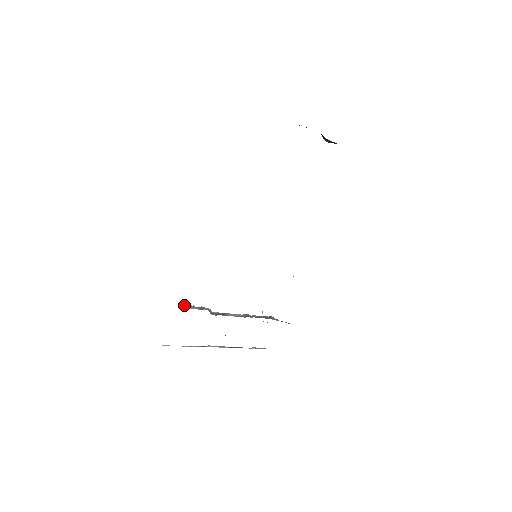
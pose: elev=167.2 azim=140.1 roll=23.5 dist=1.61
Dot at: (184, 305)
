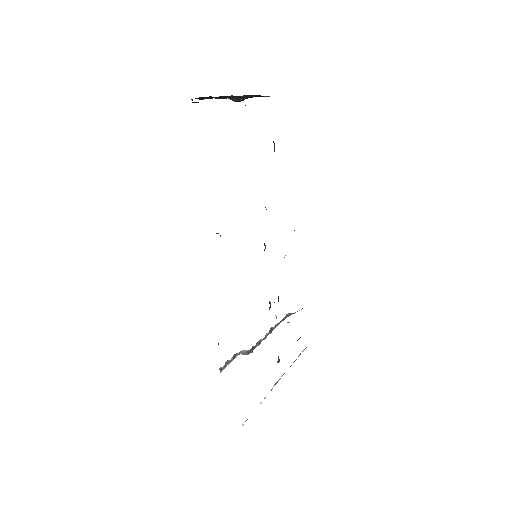
Dot at: (220, 367)
